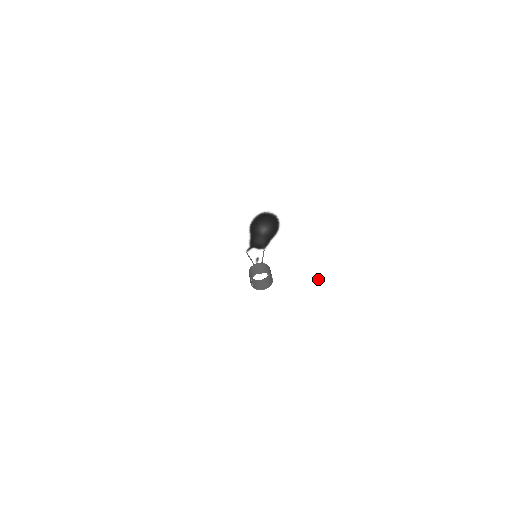
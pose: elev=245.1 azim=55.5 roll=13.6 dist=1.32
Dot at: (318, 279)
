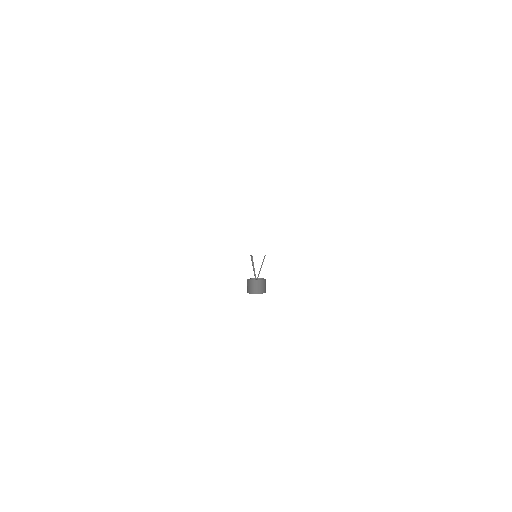
Dot at: occluded
